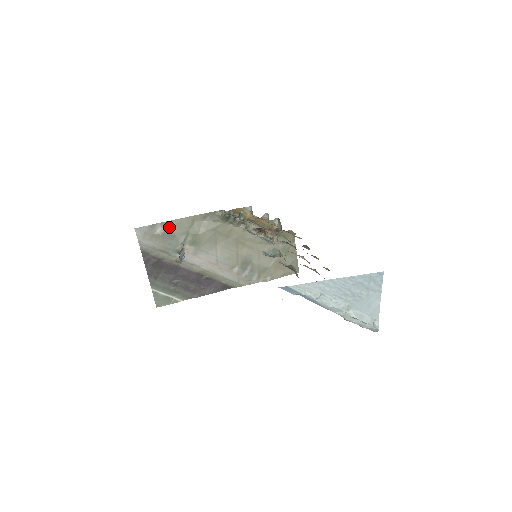
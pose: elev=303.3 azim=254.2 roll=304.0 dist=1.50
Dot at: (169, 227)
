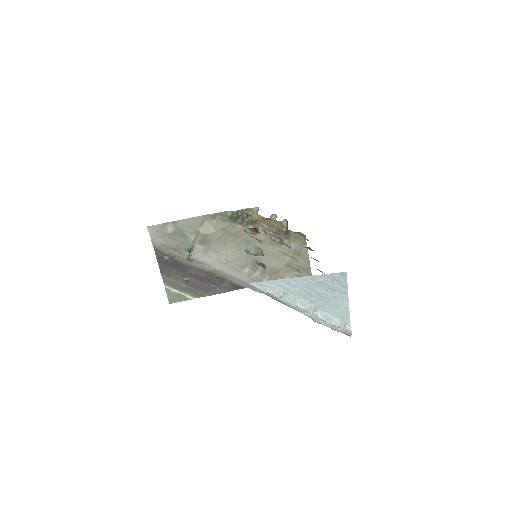
Dot at: (180, 226)
